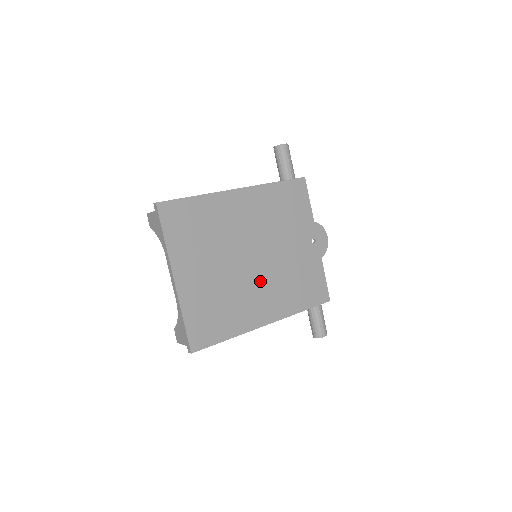
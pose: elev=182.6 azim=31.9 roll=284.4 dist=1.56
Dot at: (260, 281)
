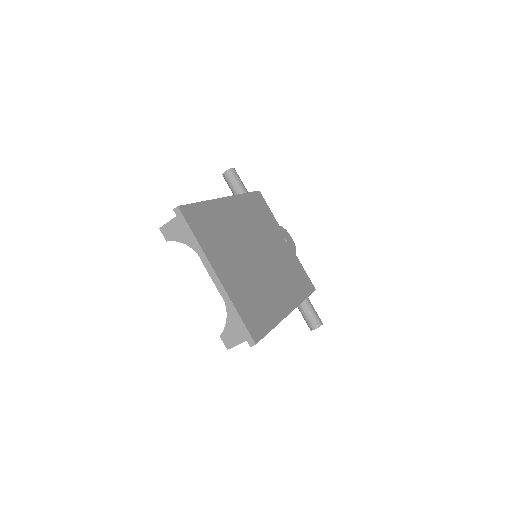
Dot at: (270, 275)
